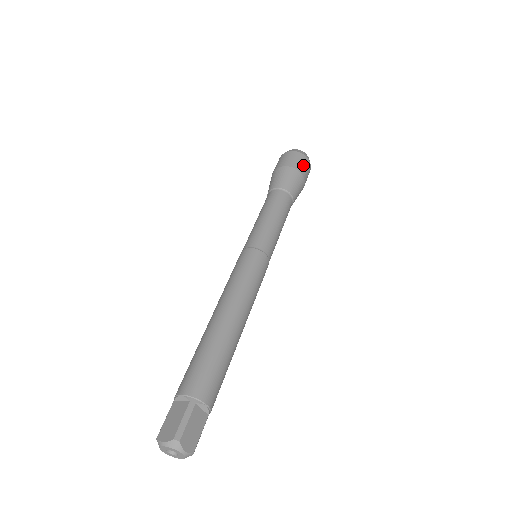
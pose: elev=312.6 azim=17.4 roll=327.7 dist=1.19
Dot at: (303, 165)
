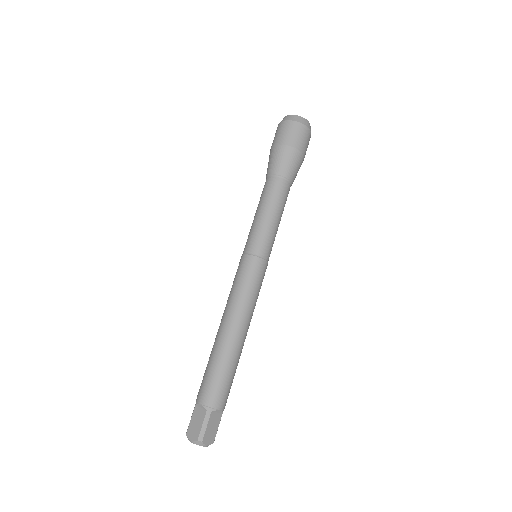
Dot at: (302, 139)
